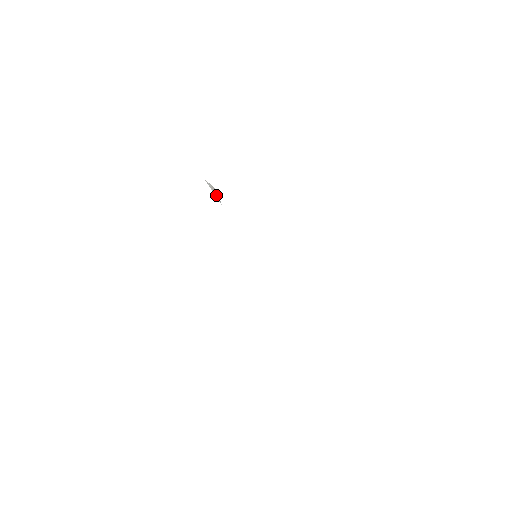
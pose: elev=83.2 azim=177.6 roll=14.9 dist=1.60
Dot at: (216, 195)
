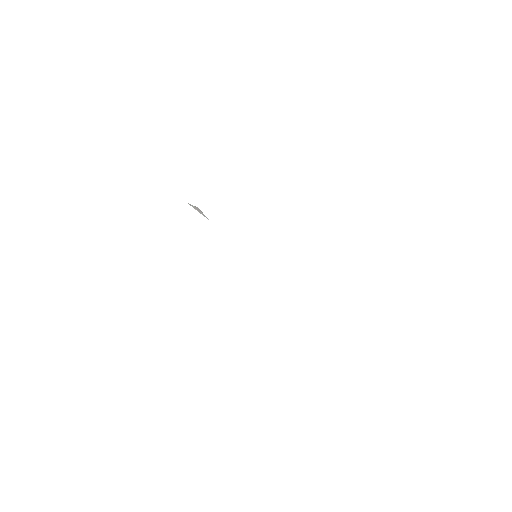
Dot at: (201, 213)
